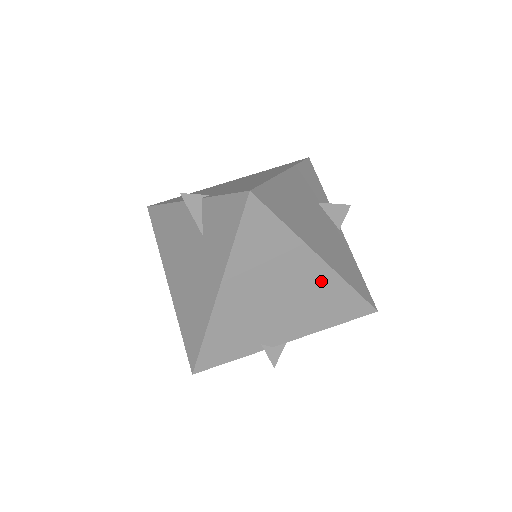
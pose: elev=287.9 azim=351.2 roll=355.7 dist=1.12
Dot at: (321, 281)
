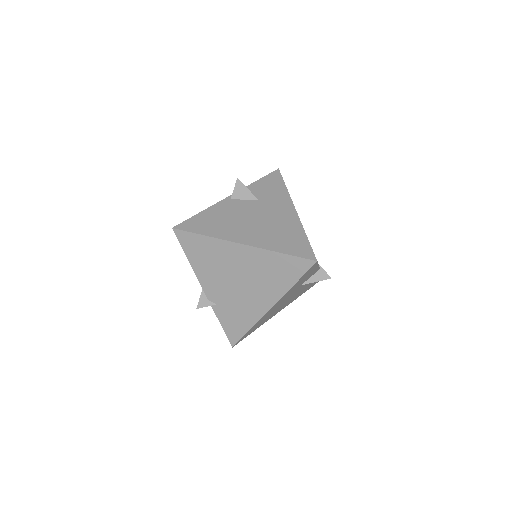
Dot at: occluded
